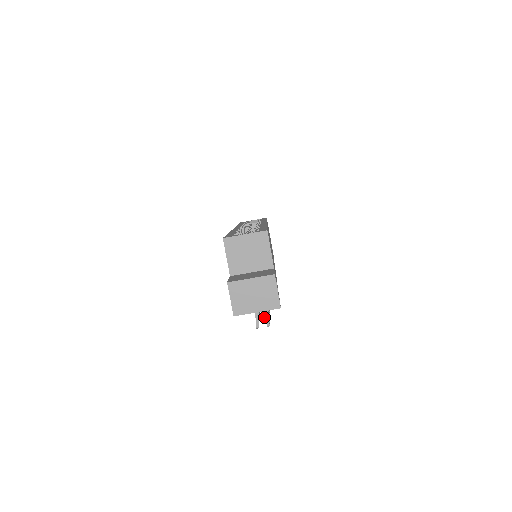
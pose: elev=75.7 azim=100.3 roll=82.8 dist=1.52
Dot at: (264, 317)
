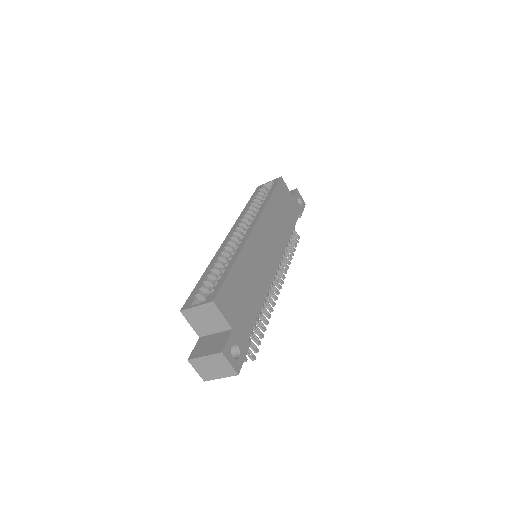
Dot at: occluded
